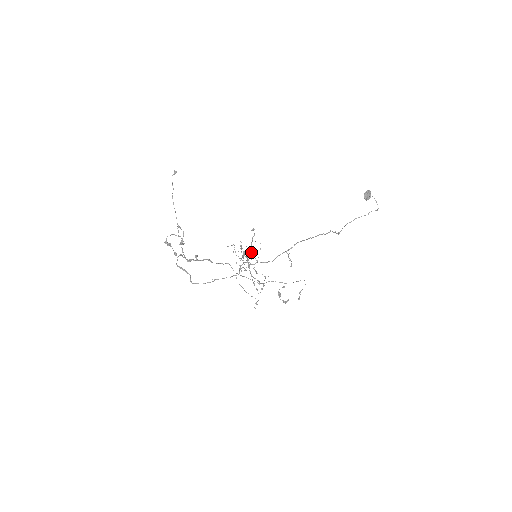
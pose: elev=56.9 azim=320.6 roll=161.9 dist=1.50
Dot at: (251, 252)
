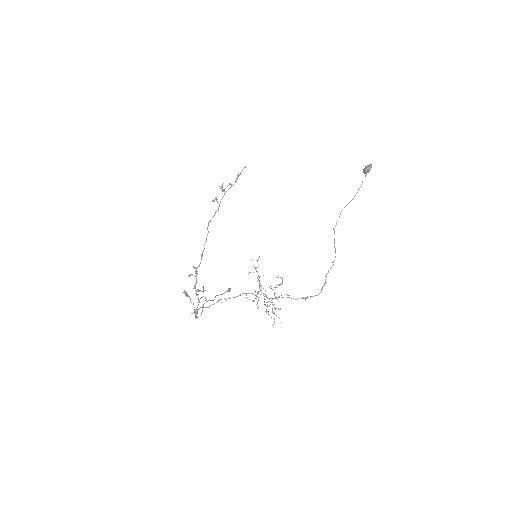
Dot at: occluded
